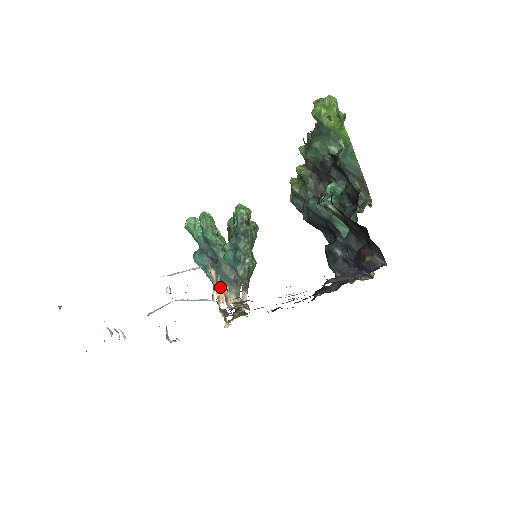
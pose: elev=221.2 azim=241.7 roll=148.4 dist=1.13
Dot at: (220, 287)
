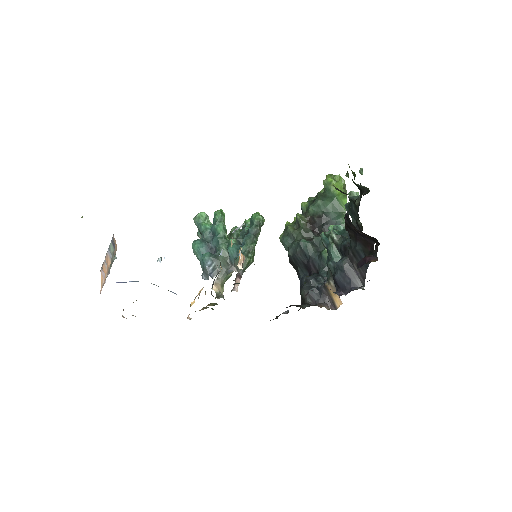
Dot at: (211, 273)
